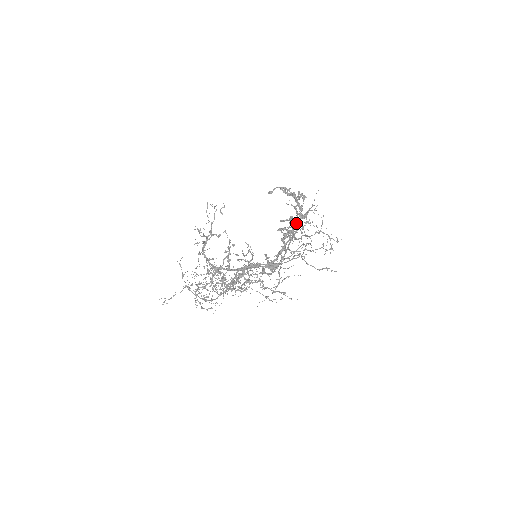
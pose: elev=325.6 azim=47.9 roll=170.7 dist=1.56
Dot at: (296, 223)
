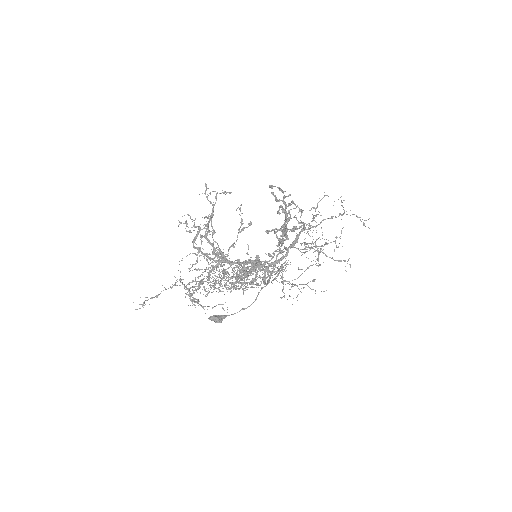
Dot at: (284, 234)
